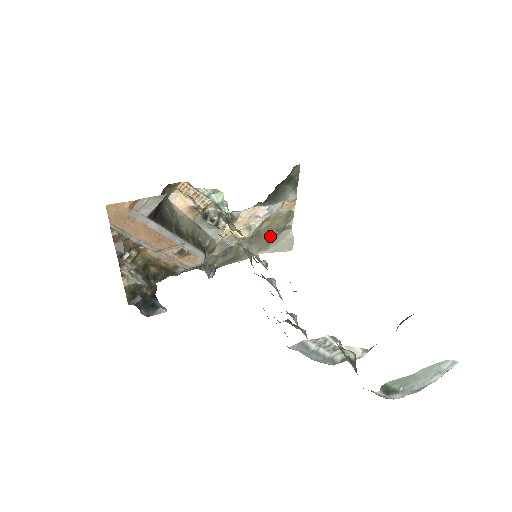
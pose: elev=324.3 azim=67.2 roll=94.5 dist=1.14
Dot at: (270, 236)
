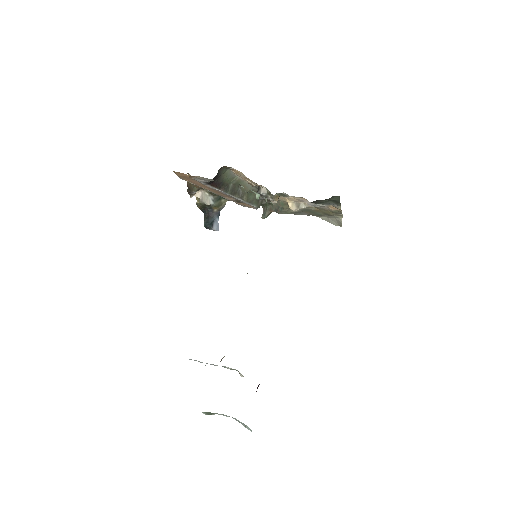
Dot at: (319, 214)
